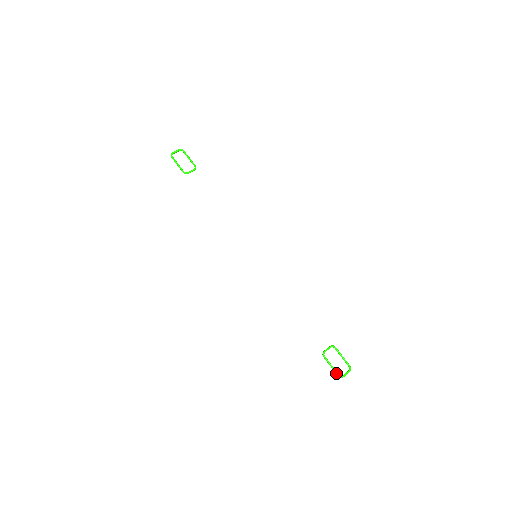
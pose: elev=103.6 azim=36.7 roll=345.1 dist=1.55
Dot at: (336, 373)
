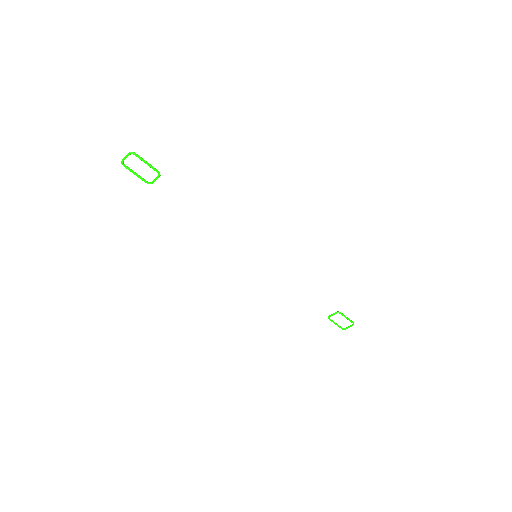
Dot at: occluded
